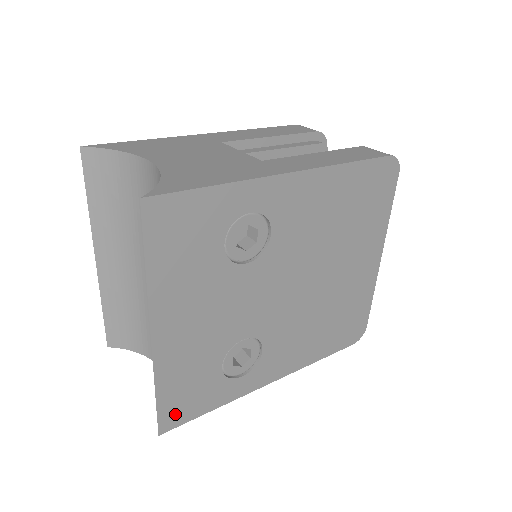
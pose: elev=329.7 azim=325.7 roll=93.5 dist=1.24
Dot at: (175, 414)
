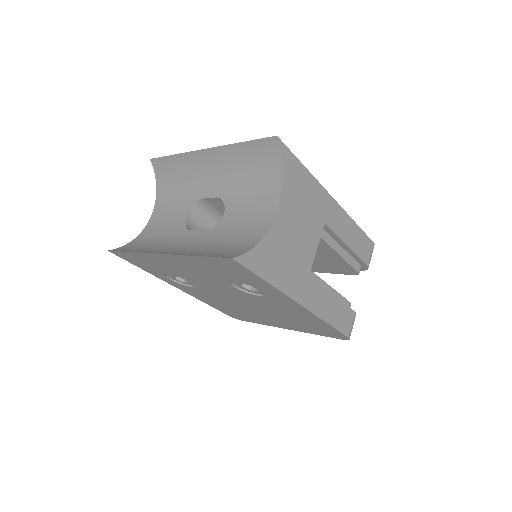
Dot at: (125, 257)
